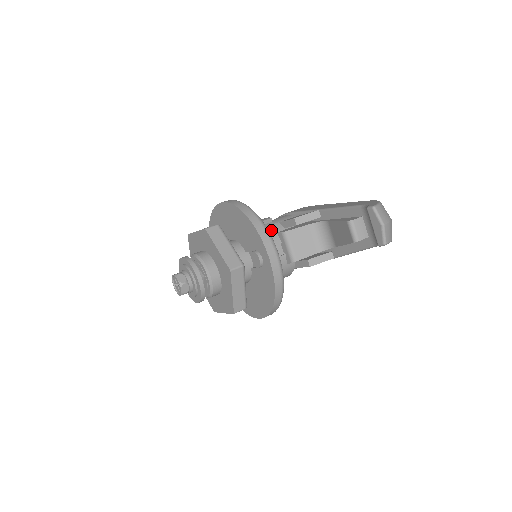
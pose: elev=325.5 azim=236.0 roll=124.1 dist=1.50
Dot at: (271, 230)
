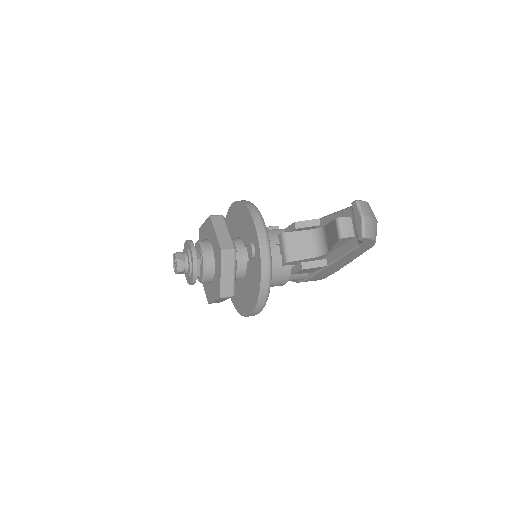
Dot at: (273, 232)
